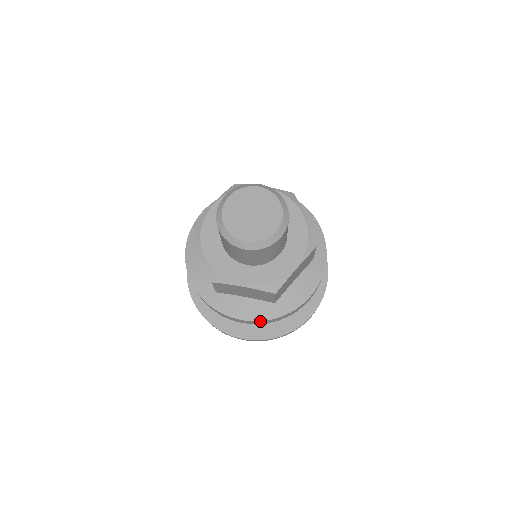
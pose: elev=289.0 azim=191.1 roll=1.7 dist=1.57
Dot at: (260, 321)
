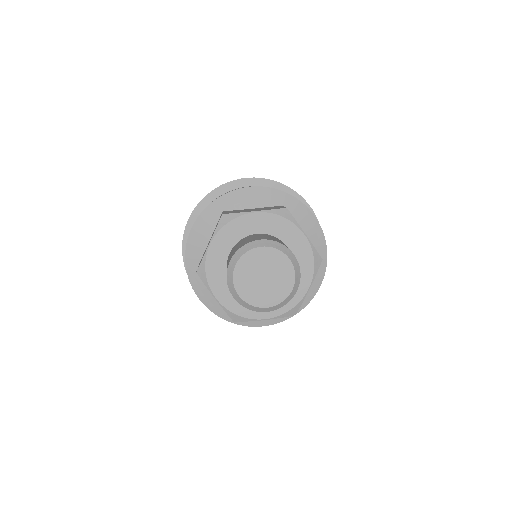
Dot at: (212, 311)
